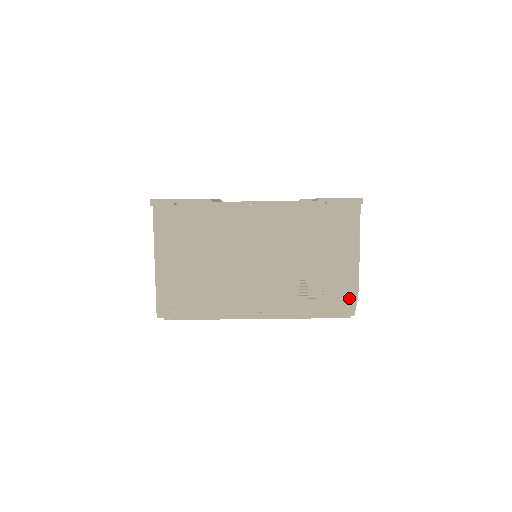
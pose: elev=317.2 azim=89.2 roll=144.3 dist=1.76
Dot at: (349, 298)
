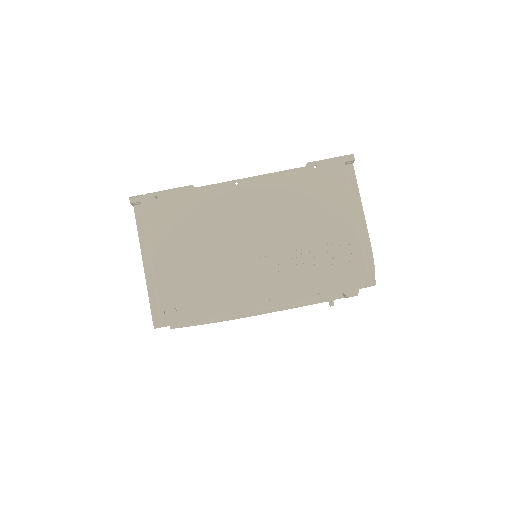
Dot at: (364, 264)
